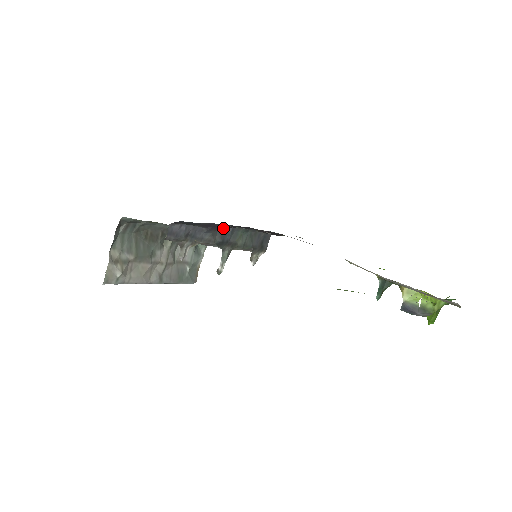
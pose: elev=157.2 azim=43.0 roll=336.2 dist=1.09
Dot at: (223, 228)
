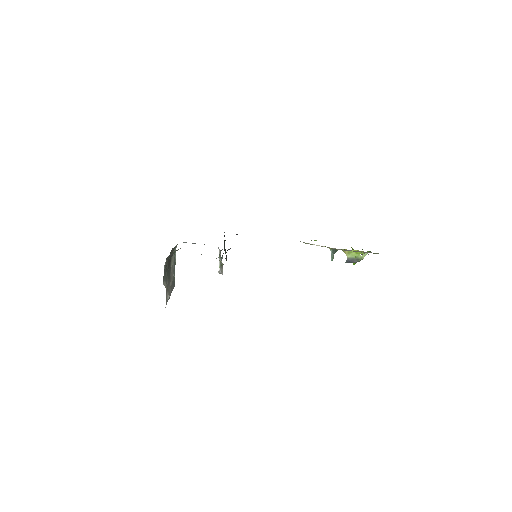
Dot at: occluded
